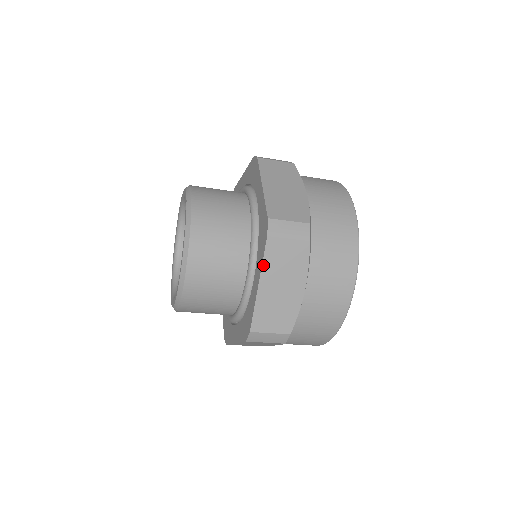
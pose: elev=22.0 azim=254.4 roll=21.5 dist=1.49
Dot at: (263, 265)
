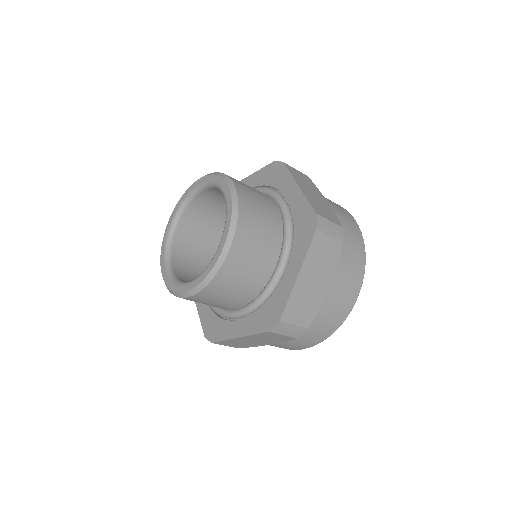
Dot at: (306, 256)
